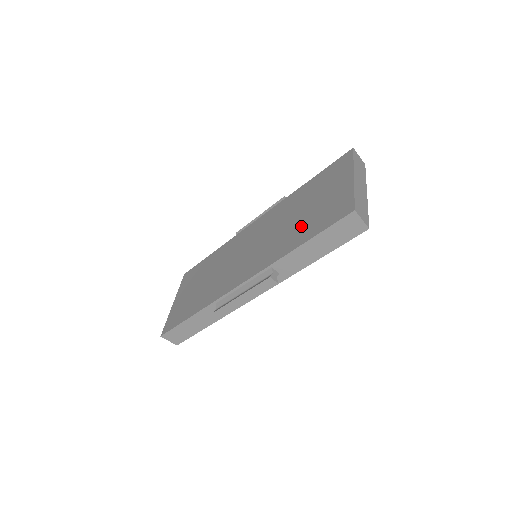
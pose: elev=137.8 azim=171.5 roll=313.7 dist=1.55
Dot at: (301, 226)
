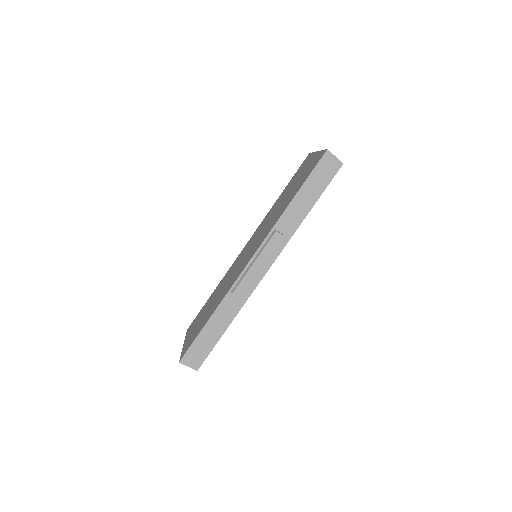
Dot at: (289, 196)
